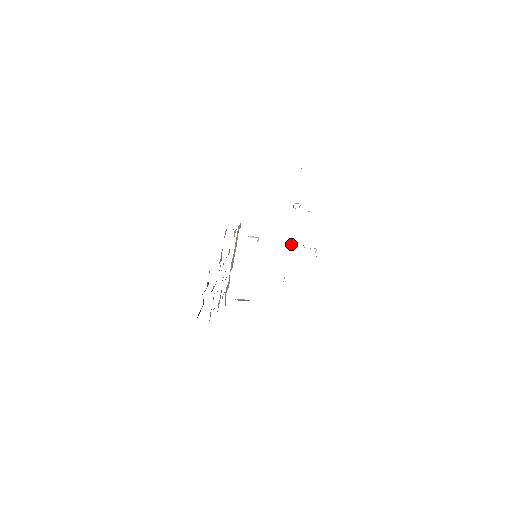
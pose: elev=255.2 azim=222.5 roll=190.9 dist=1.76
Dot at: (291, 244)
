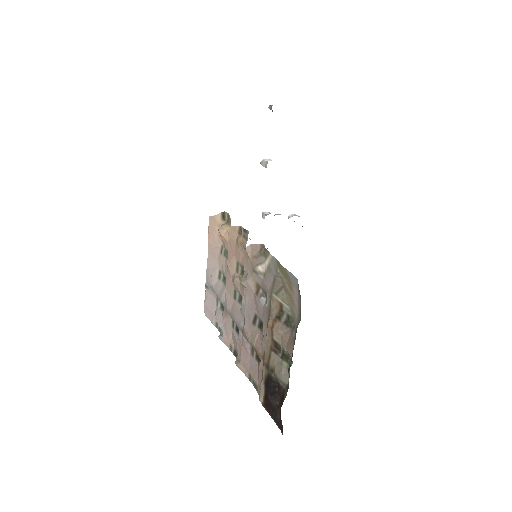
Dot at: (263, 216)
